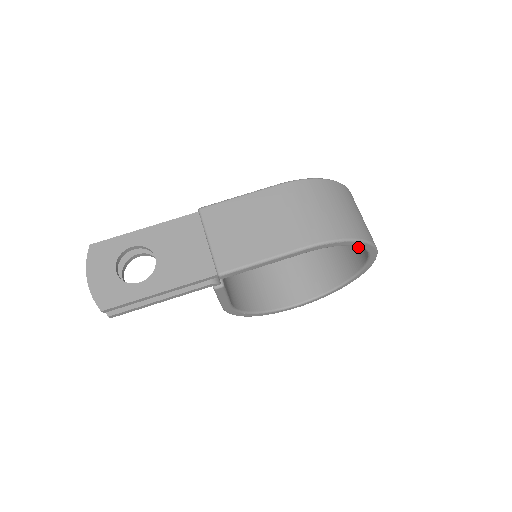
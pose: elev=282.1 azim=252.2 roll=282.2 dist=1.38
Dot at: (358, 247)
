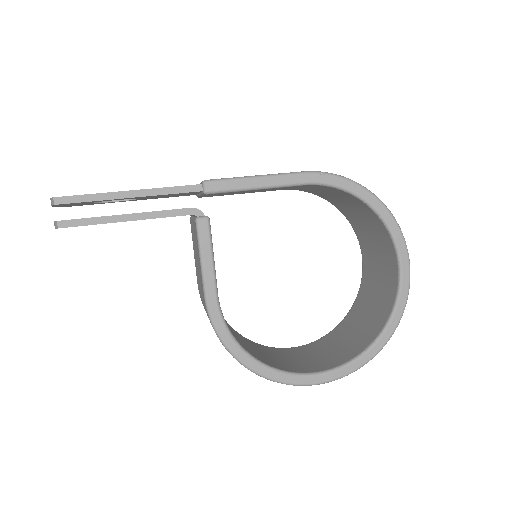
Dot at: (386, 273)
